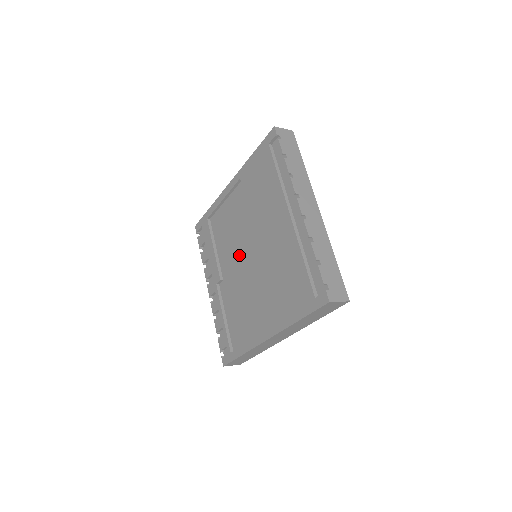
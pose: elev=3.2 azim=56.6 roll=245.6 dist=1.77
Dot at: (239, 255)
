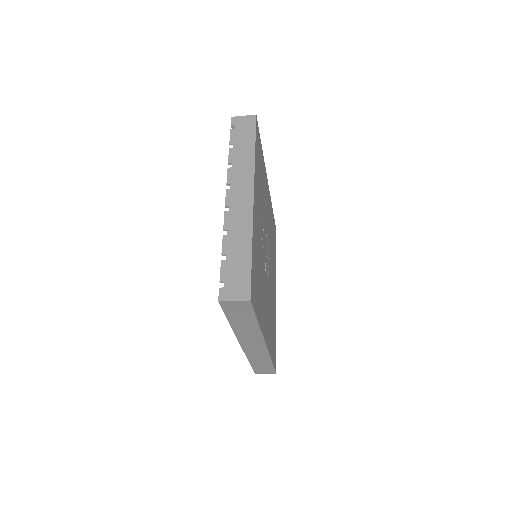
Dot at: occluded
